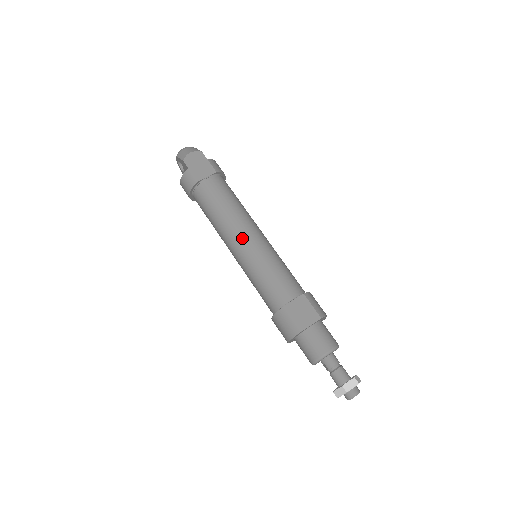
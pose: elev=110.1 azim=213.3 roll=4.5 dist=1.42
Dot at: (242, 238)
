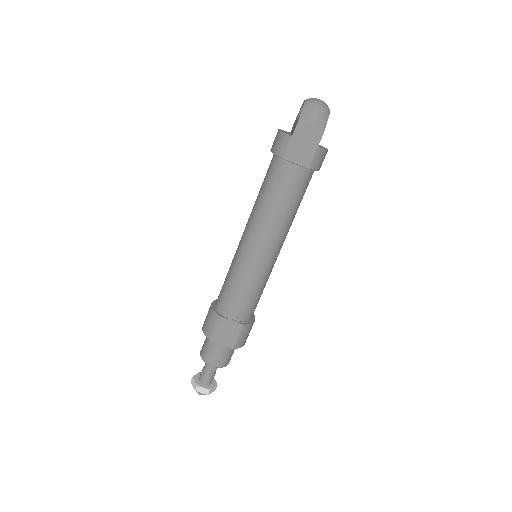
Dot at: (256, 243)
